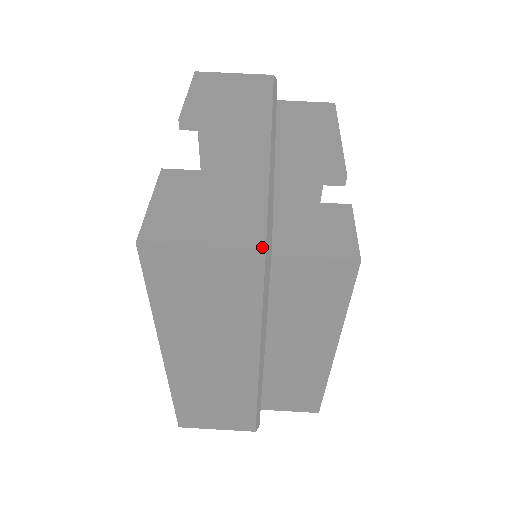
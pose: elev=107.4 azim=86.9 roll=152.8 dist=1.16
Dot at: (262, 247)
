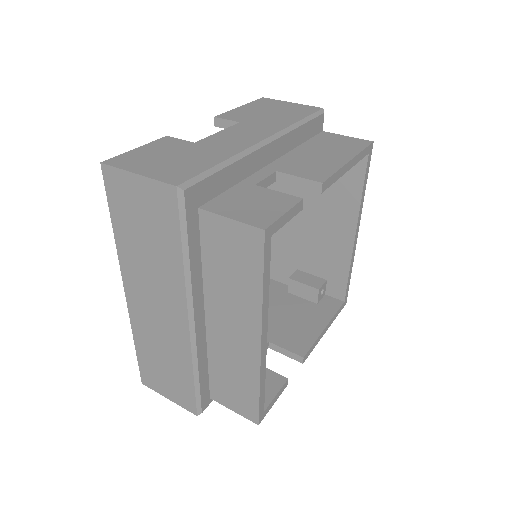
Dot at: (175, 184)
